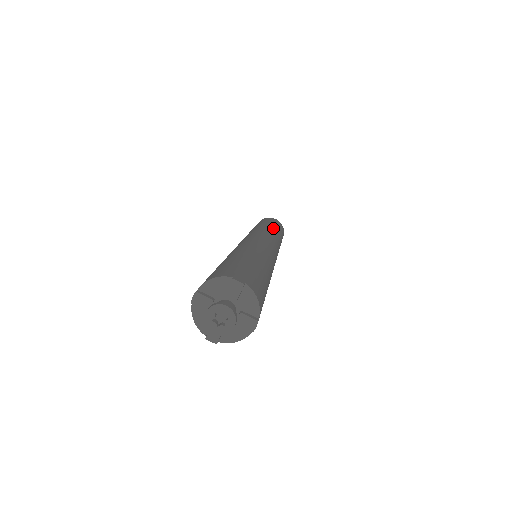
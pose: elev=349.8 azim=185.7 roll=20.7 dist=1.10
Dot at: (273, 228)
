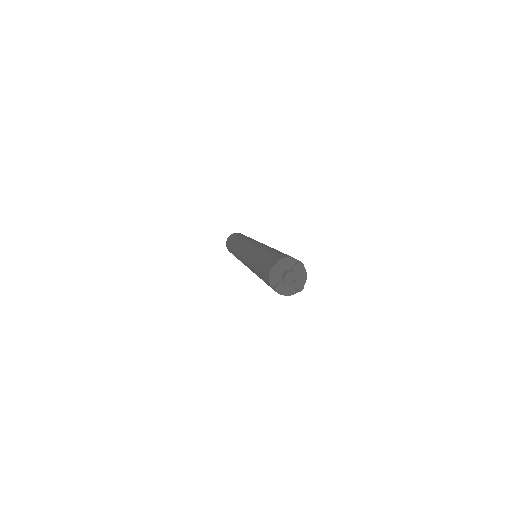
Dot at: occluded
